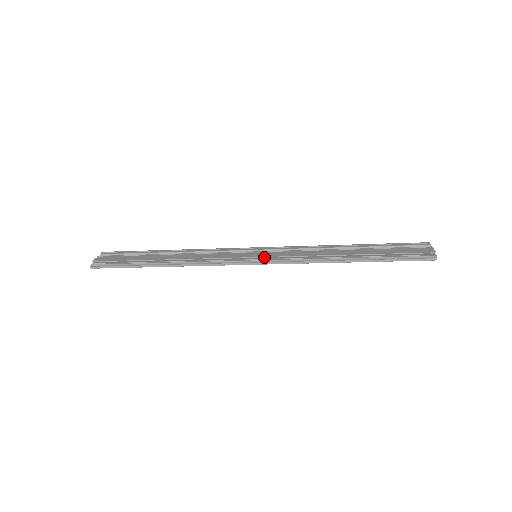
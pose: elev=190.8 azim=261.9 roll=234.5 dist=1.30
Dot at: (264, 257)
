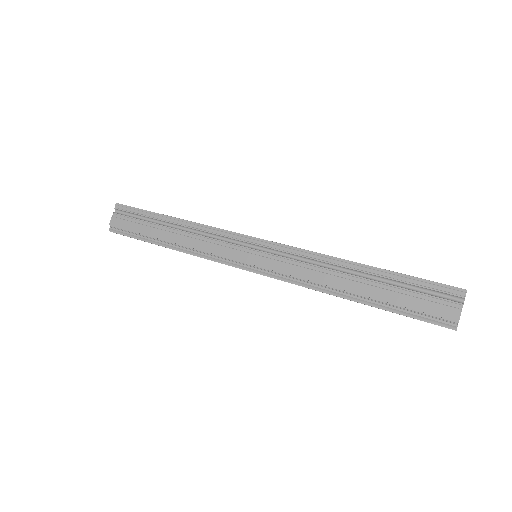
Dot at: (261, 267)
